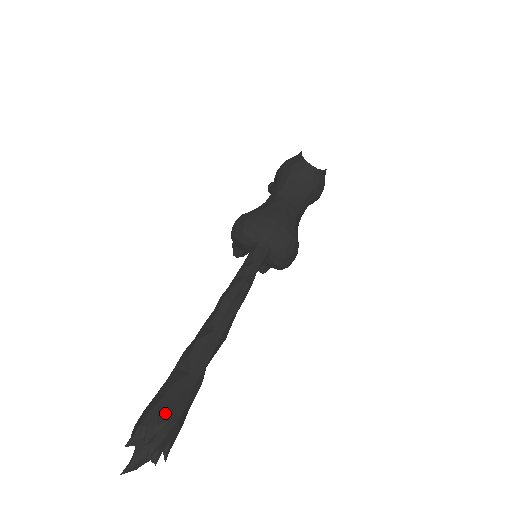
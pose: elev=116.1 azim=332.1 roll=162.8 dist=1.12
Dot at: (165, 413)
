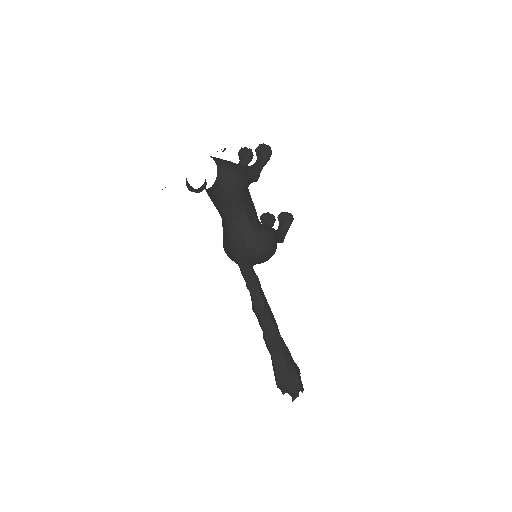
Dot at: (276, 382)
